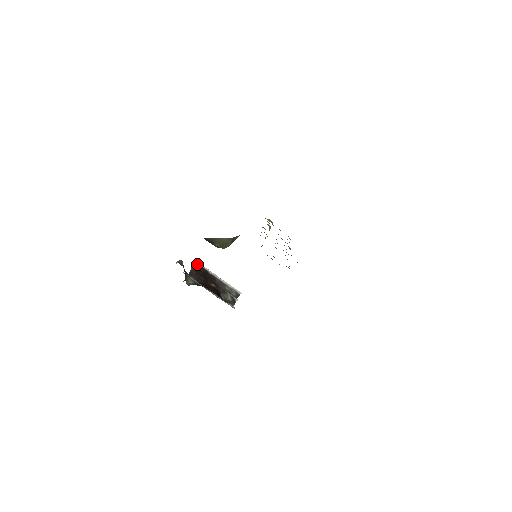
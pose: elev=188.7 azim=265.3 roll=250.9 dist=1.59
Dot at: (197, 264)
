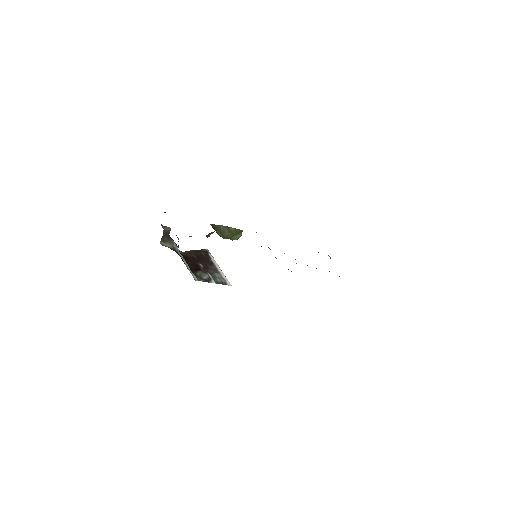
Dot at: (204, 250)
